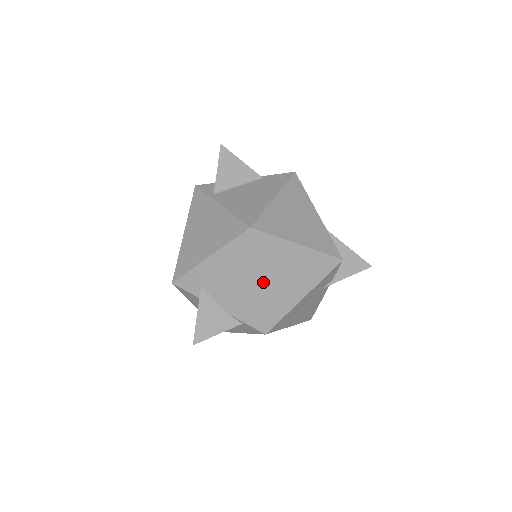
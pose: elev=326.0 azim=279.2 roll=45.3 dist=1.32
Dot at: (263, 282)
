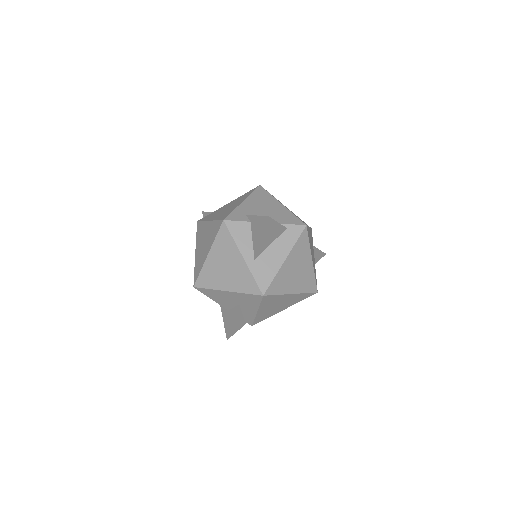
Dot at: occluded
